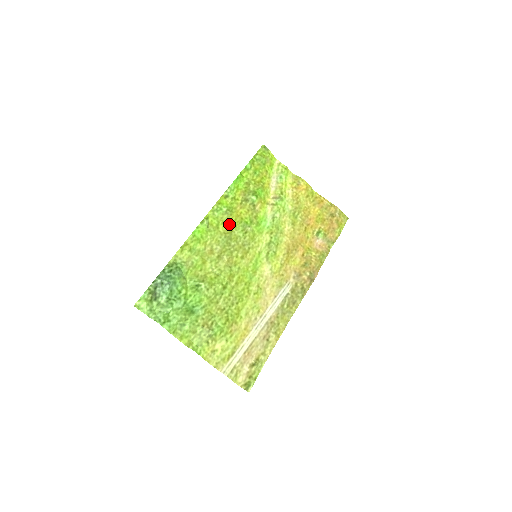
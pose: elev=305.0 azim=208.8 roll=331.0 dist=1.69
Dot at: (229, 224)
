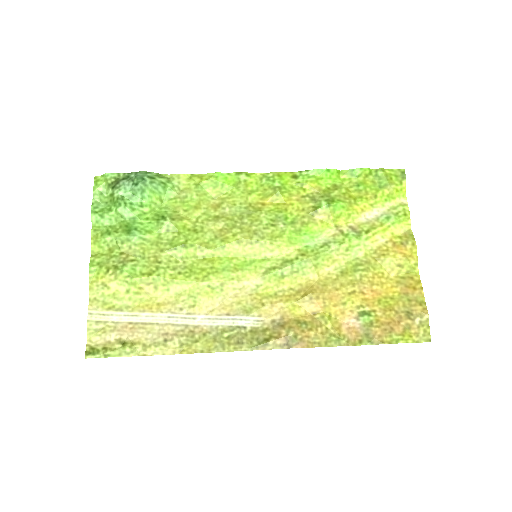
Dot at: (266, 202)
